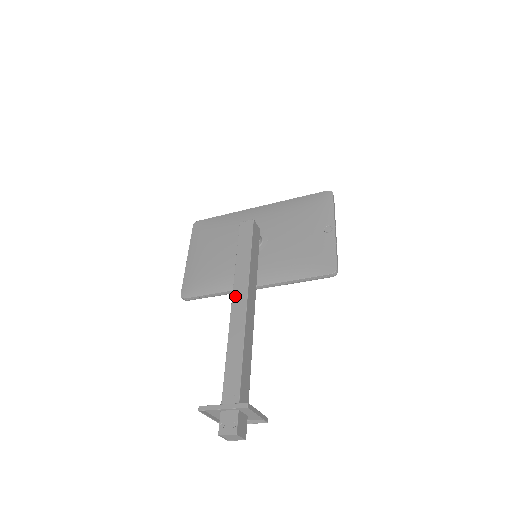
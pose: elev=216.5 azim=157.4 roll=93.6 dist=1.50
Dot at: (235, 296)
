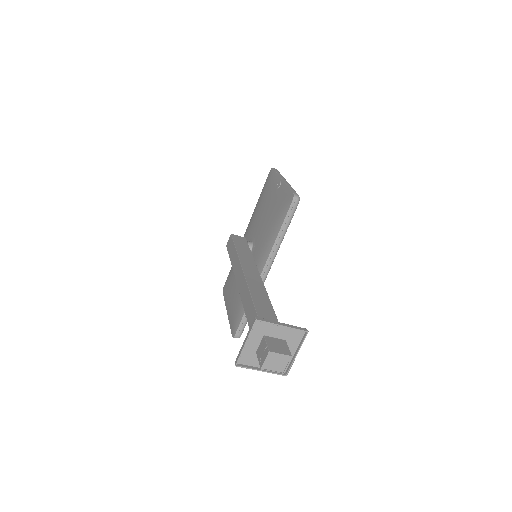
Dot at: (238, 281)
